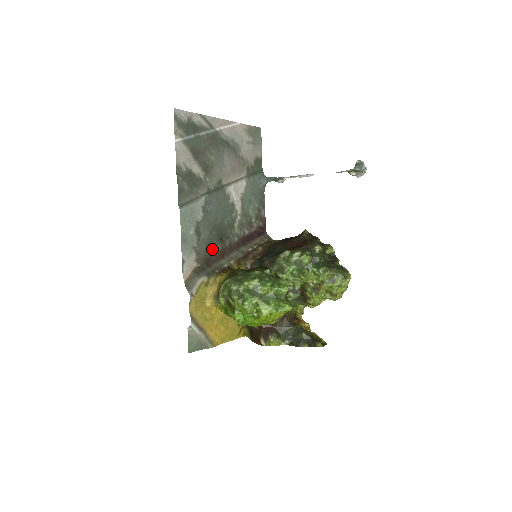
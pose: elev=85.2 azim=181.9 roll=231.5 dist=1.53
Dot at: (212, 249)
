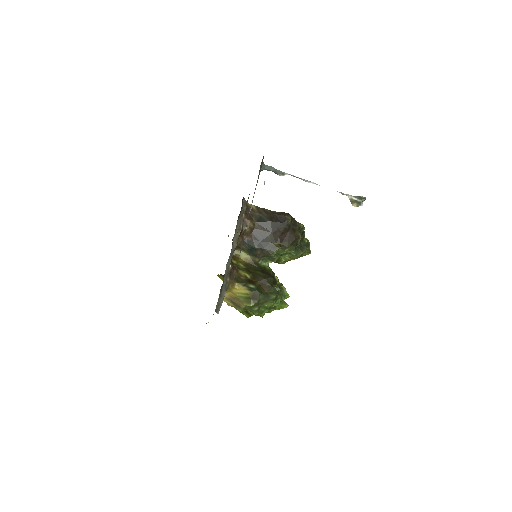
Dot at: occluded
